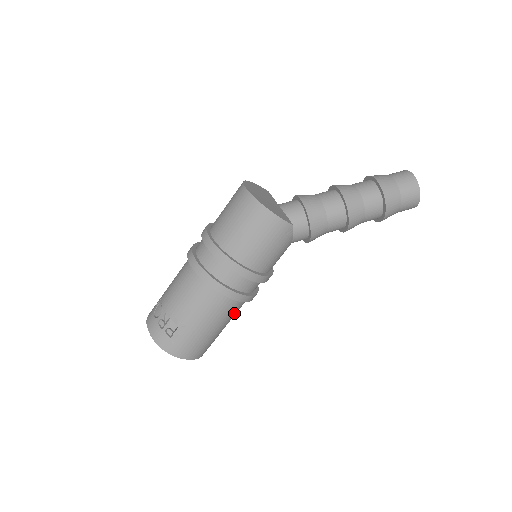
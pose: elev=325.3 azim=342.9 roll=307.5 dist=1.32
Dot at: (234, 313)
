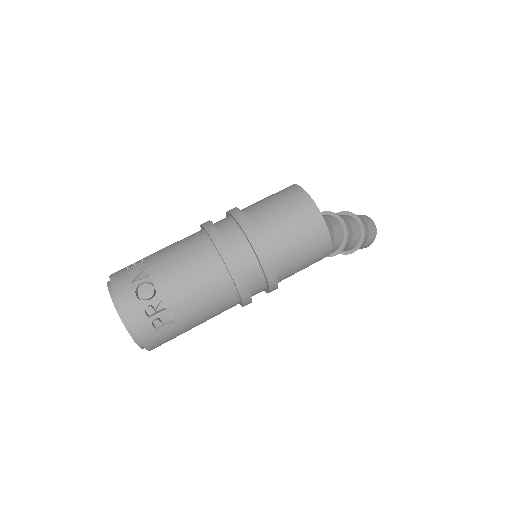
Dot at: occluded
